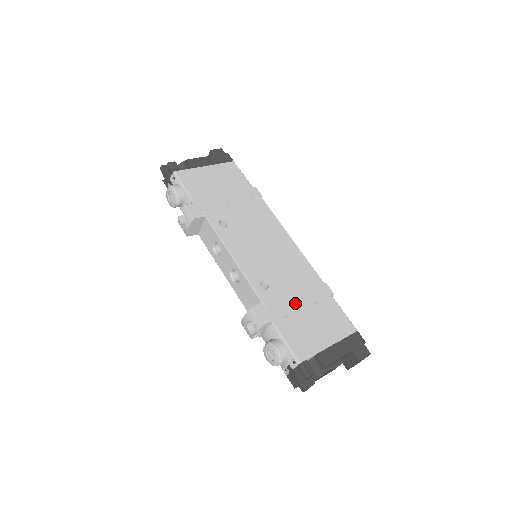
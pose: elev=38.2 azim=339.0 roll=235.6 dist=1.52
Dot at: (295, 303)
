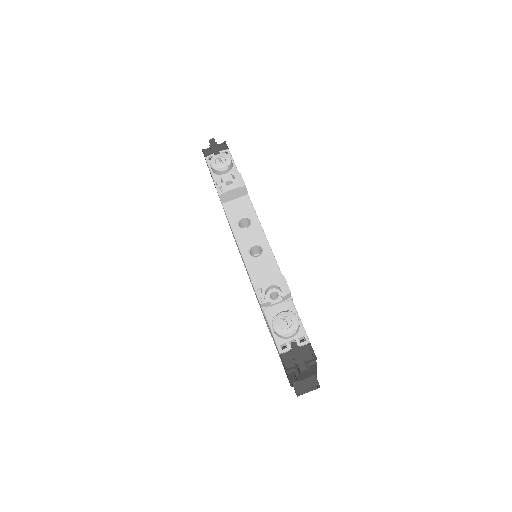
Dot at: occluded
